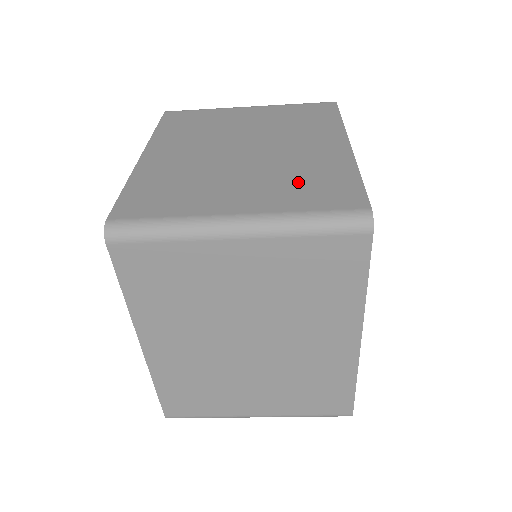
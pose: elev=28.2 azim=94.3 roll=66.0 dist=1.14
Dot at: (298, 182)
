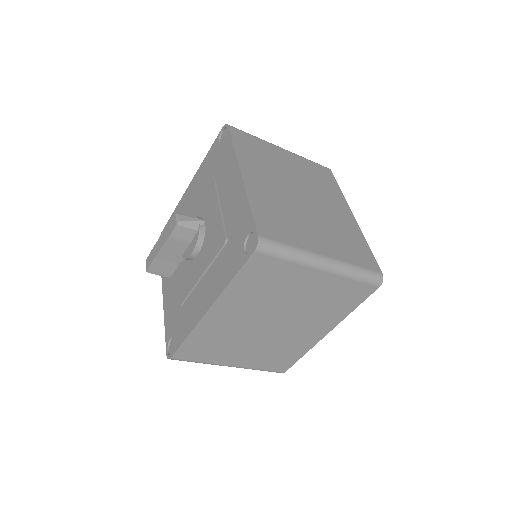
Dot at: (343, 240)
